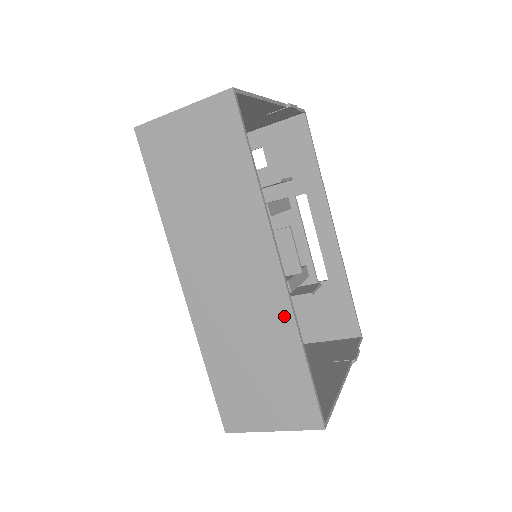
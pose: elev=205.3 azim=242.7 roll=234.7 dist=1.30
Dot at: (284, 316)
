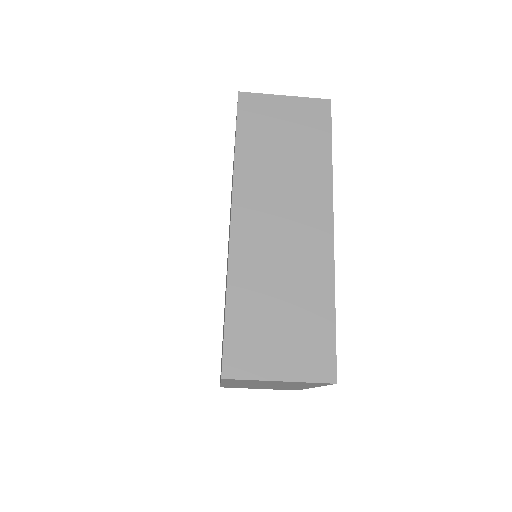
Dot at: (325, 267)
